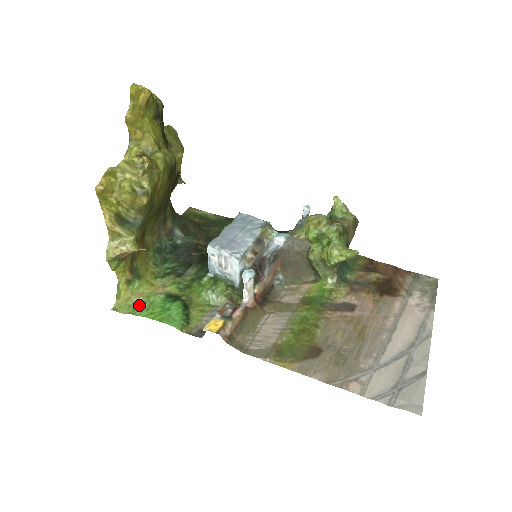
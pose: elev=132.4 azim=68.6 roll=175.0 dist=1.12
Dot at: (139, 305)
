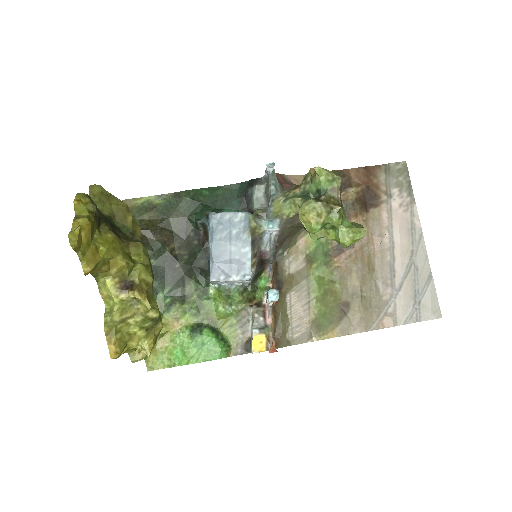
Dot at: (171, 353)
